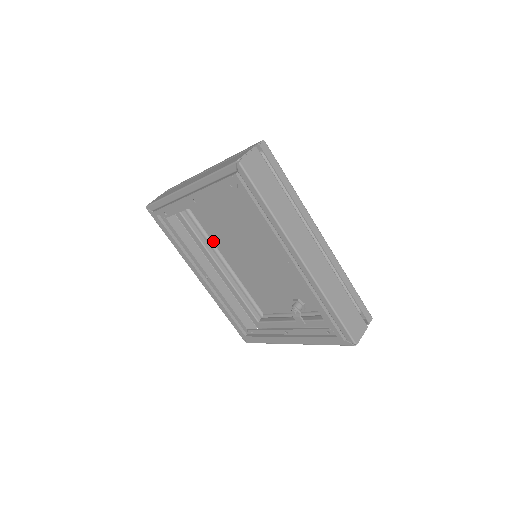
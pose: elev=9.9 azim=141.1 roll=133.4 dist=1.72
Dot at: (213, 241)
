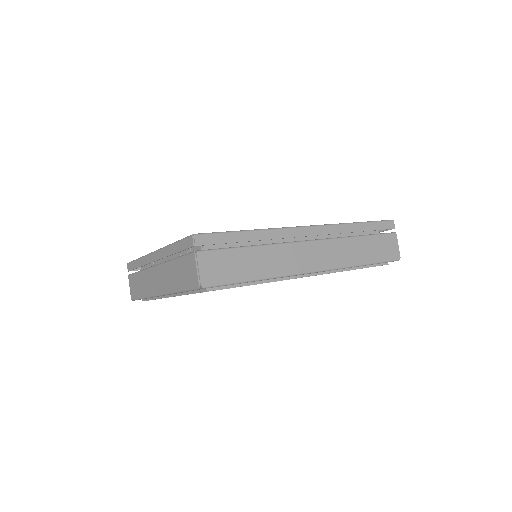
Dot at: occluded
